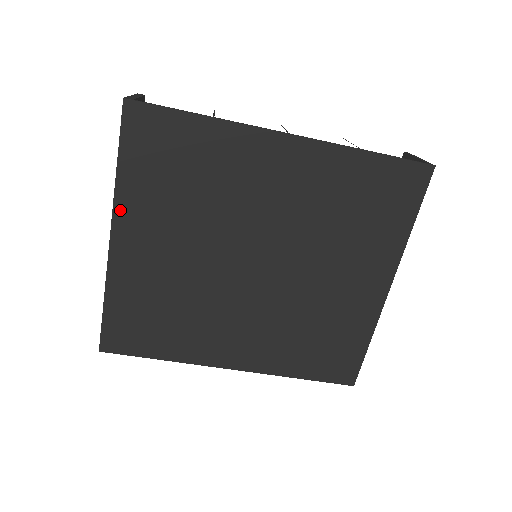
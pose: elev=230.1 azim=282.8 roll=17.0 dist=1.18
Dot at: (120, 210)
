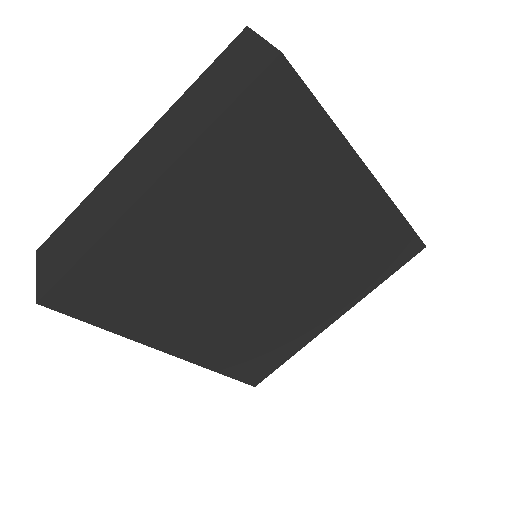
Dot at: (184, 164)
